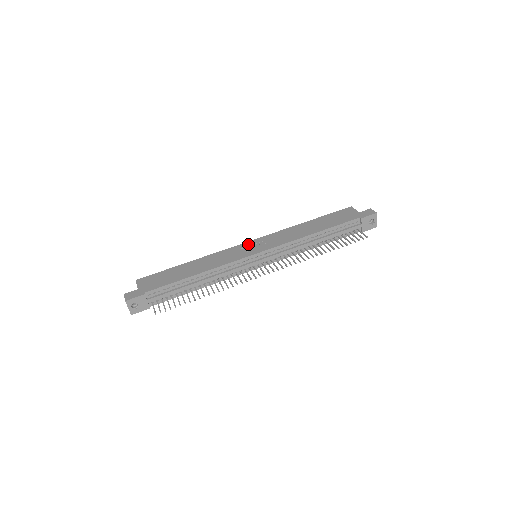
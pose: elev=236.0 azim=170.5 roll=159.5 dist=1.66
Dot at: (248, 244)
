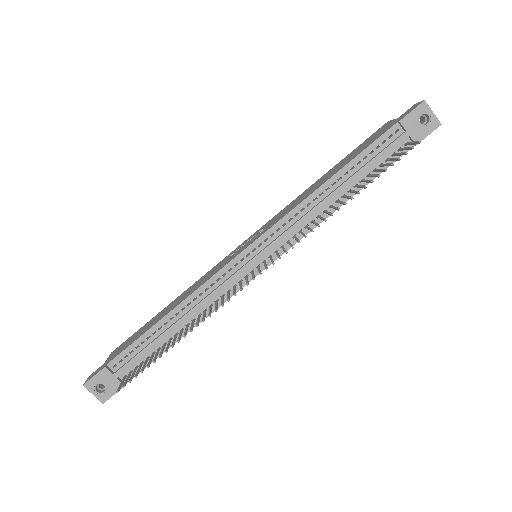
Dot at: (241, 244)
